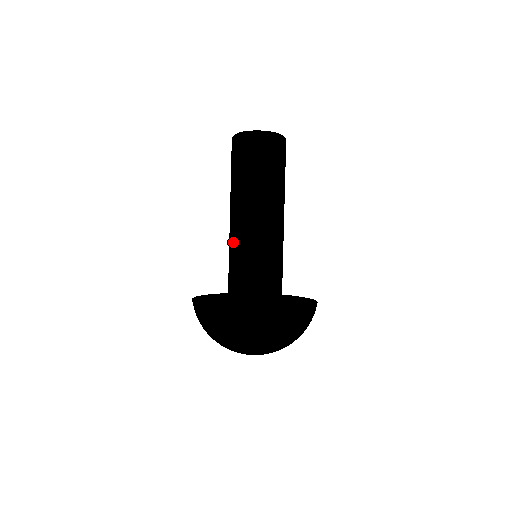
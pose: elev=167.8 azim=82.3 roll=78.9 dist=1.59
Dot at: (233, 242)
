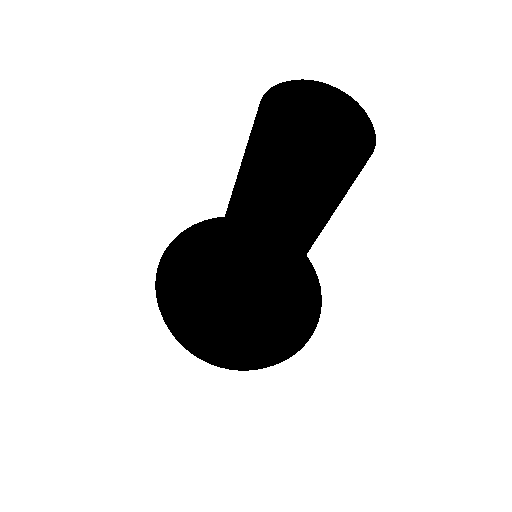
Dot at: (244, 279)
